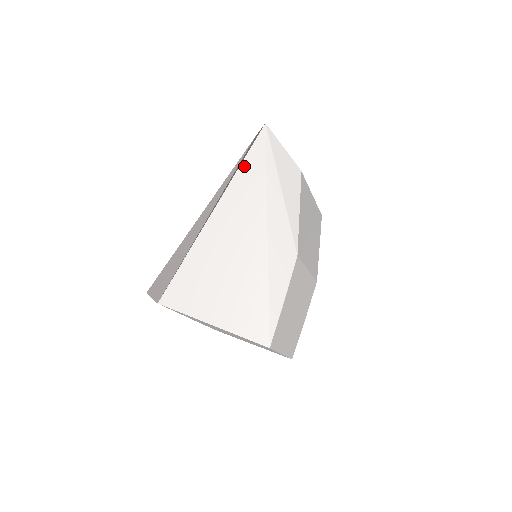
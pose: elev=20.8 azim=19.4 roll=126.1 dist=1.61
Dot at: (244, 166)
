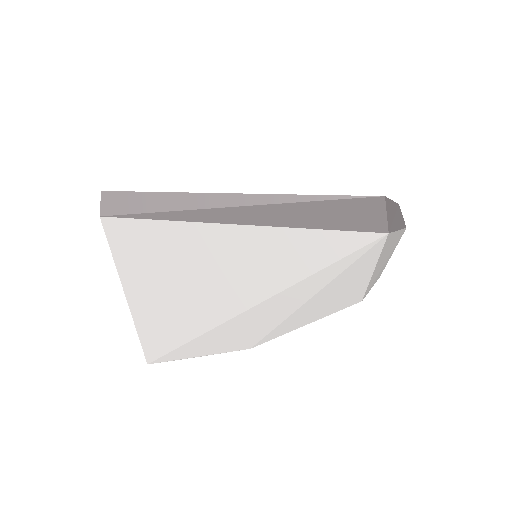
Dot at: (303, 235)
